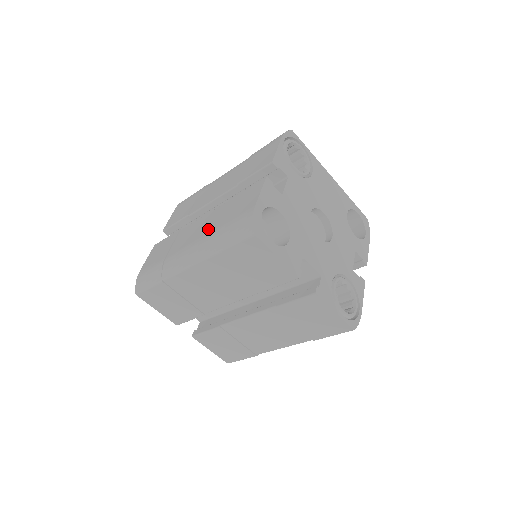
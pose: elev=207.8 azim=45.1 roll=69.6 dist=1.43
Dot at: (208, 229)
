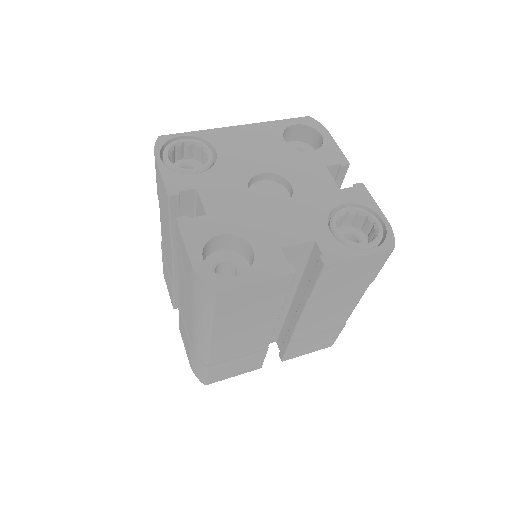
Dot at: (188, 302)
